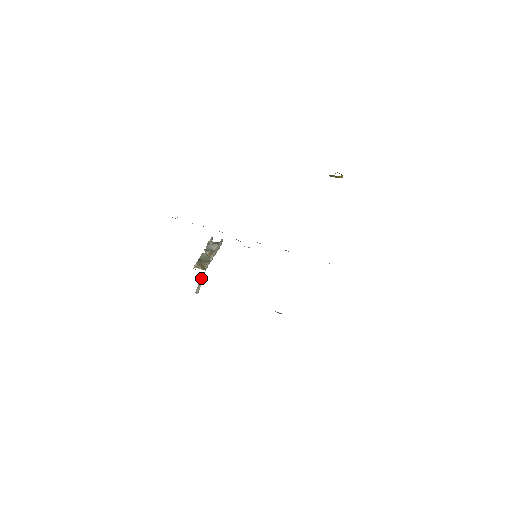
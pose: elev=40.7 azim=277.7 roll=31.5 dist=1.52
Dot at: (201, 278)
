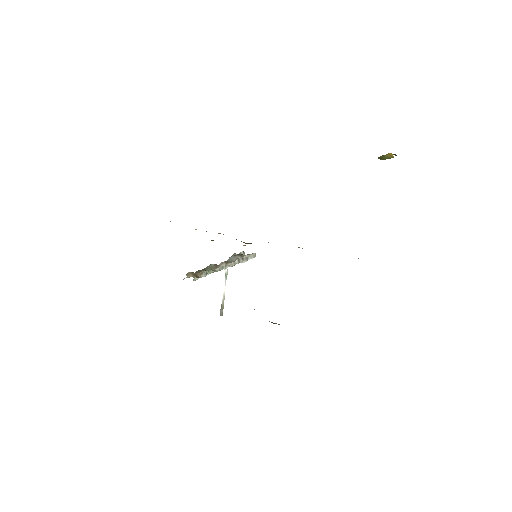
Dot at: (223, 297)
